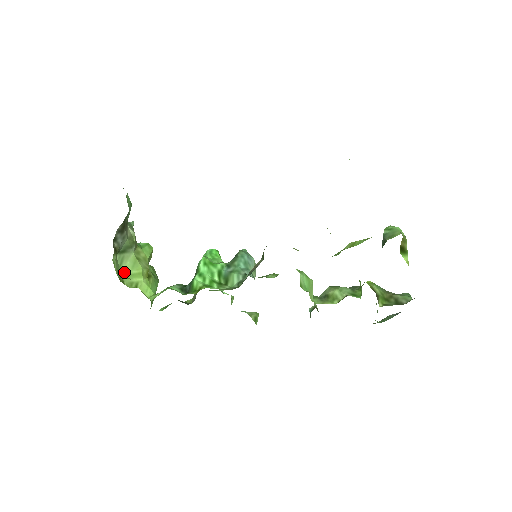
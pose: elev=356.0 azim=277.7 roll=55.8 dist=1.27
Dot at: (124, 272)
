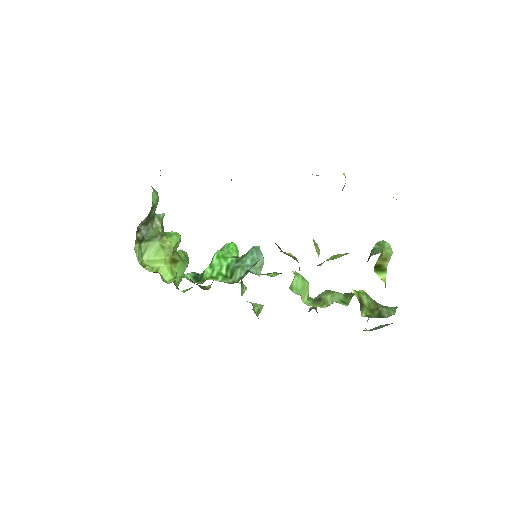
Dot at: (147, 258)
